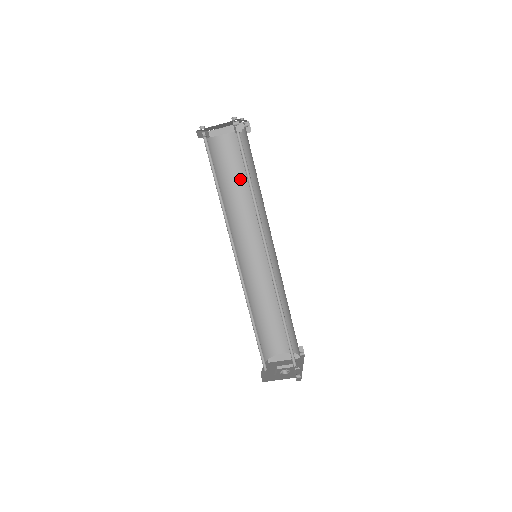
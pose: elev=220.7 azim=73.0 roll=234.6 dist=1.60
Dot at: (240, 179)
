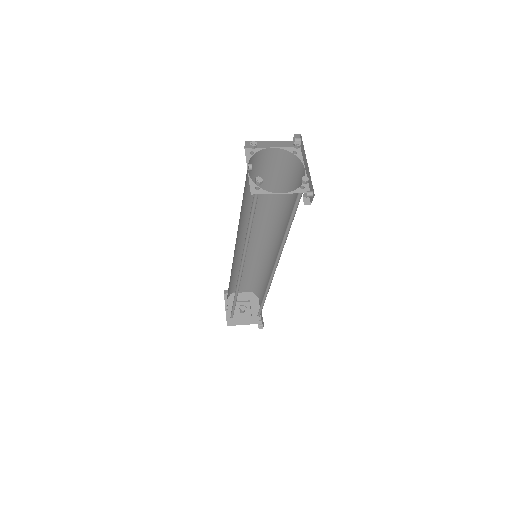
Dot at: (263, 188)
